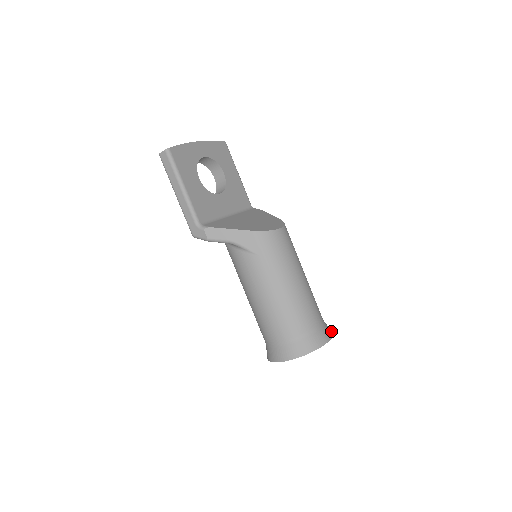
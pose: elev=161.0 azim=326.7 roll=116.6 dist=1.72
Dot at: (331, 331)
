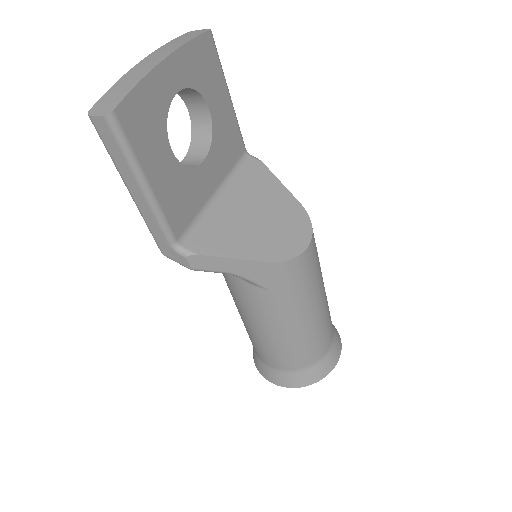
Dot at: (339, 335)
